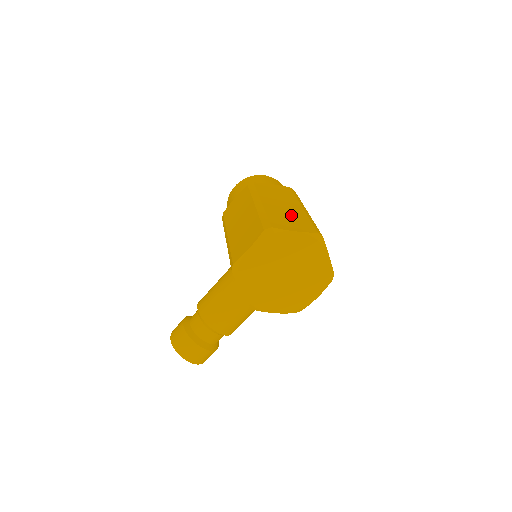
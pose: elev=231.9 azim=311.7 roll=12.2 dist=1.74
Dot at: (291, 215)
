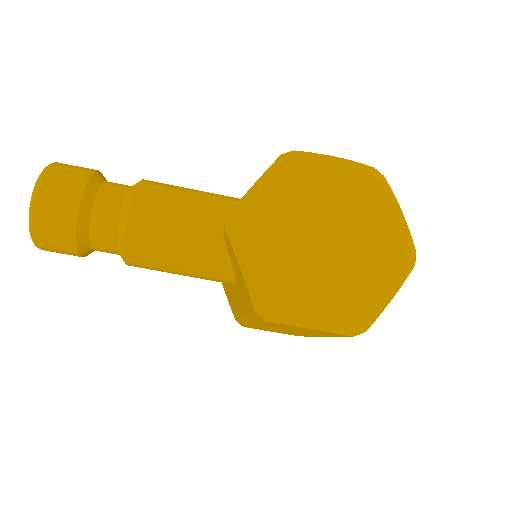
Dot at: occluded
